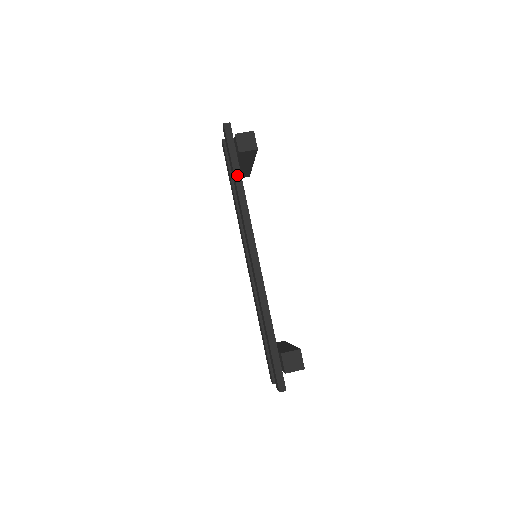
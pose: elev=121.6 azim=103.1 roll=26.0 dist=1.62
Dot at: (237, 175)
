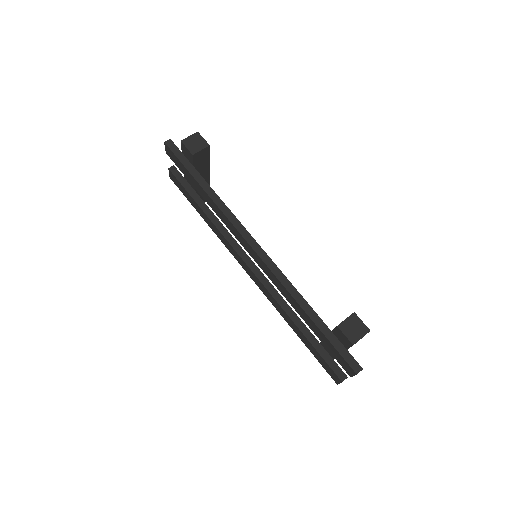
Dot at: (200, 181)
